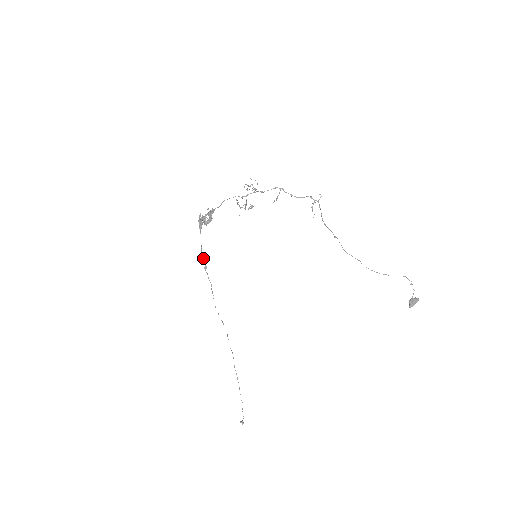
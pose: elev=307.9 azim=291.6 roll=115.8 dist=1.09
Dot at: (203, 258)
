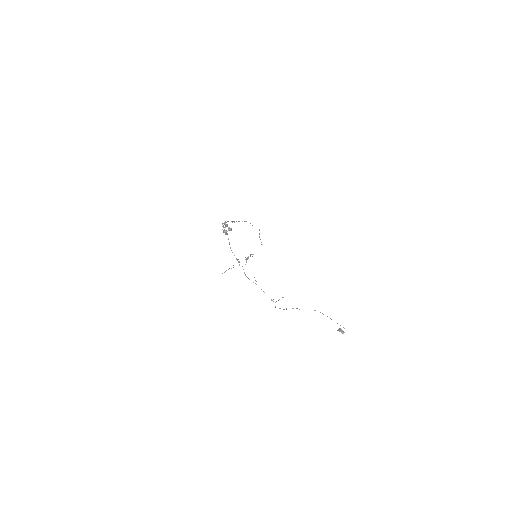
Dot at: (231, 221)
